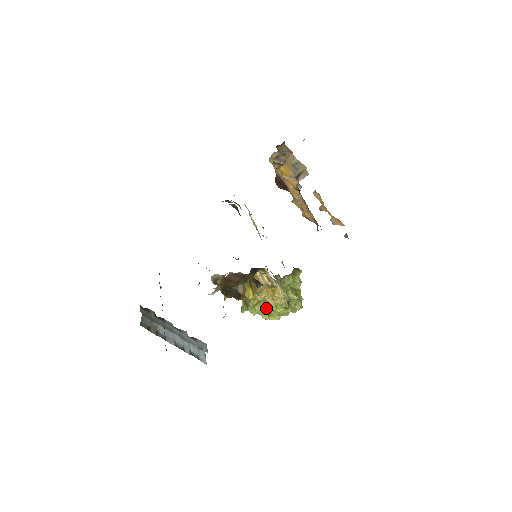
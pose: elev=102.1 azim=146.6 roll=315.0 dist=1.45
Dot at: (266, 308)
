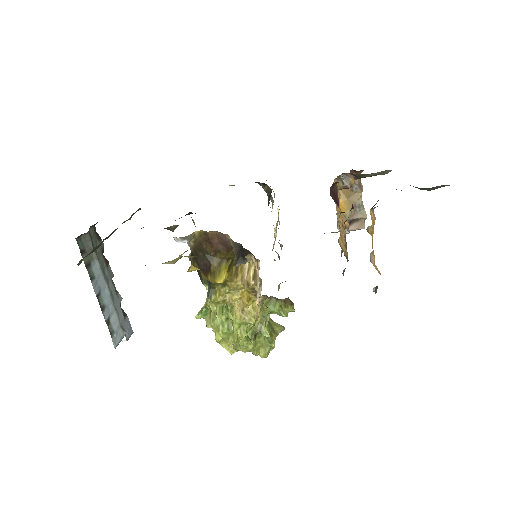
Dot at: (227, 326)
